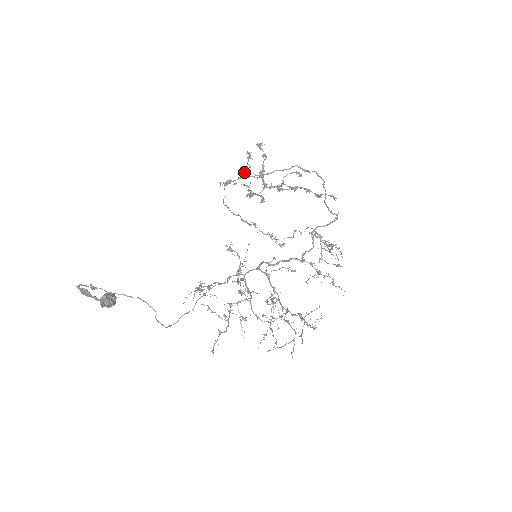
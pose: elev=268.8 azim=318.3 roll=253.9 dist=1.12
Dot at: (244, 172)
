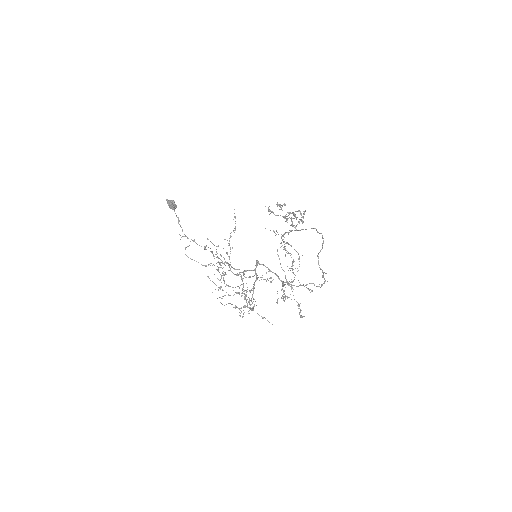
Dot at: occluded
